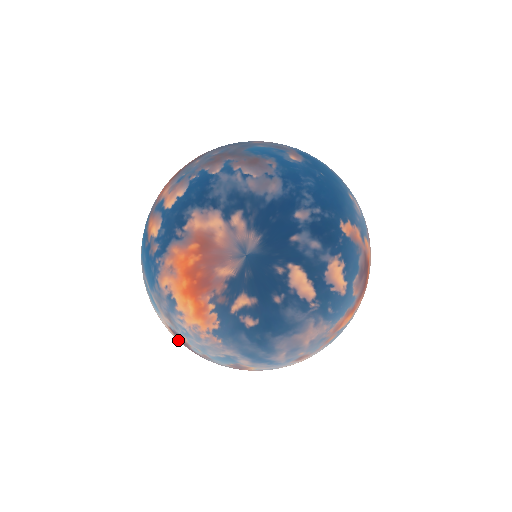
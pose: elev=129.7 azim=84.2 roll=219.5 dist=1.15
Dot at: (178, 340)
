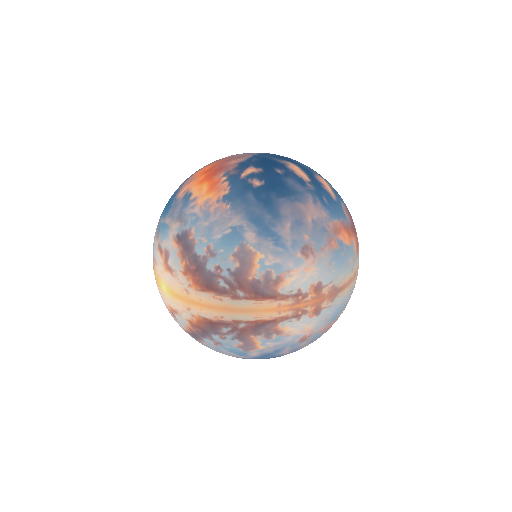
Dot at: (180, 260)
